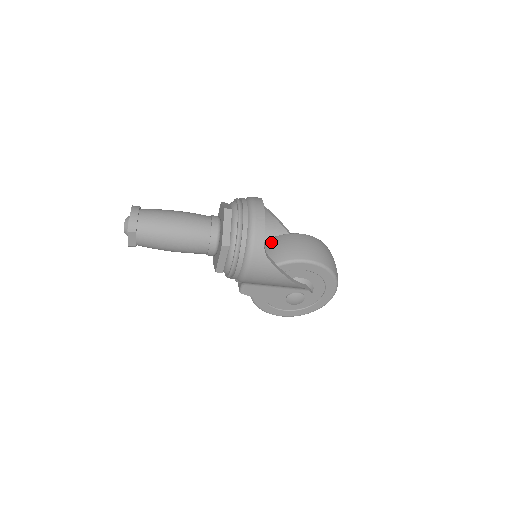
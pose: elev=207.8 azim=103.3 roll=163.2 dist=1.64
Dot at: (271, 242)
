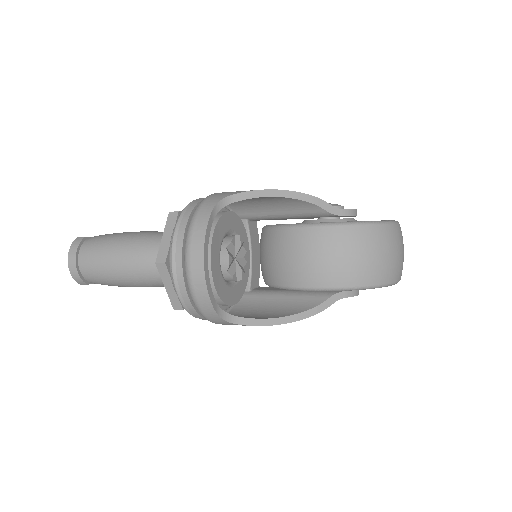
Dot at: (269, 240)
